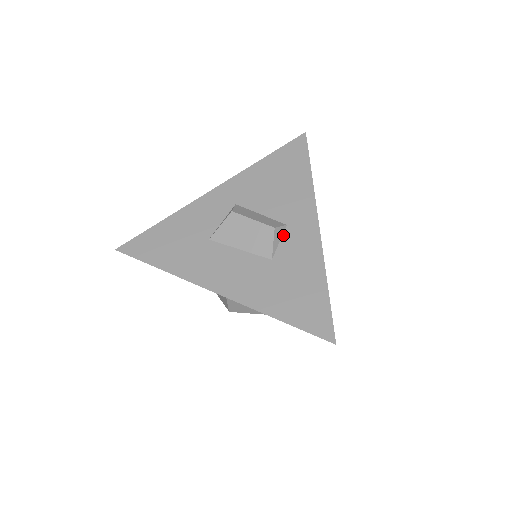
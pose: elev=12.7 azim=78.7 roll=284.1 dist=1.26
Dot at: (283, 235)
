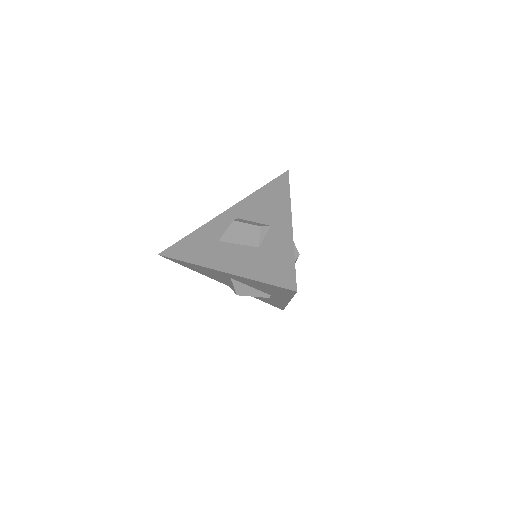
Dot at: (268, 232)
